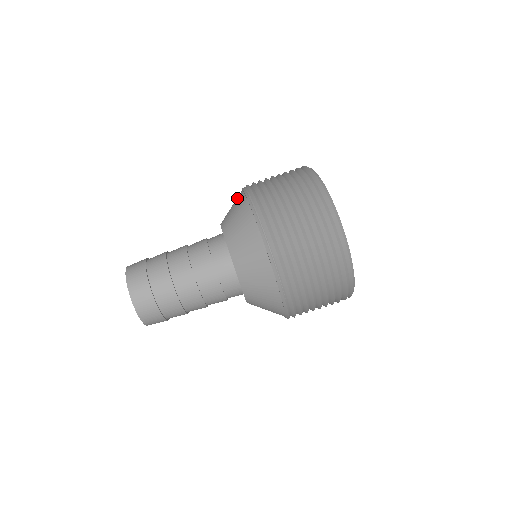
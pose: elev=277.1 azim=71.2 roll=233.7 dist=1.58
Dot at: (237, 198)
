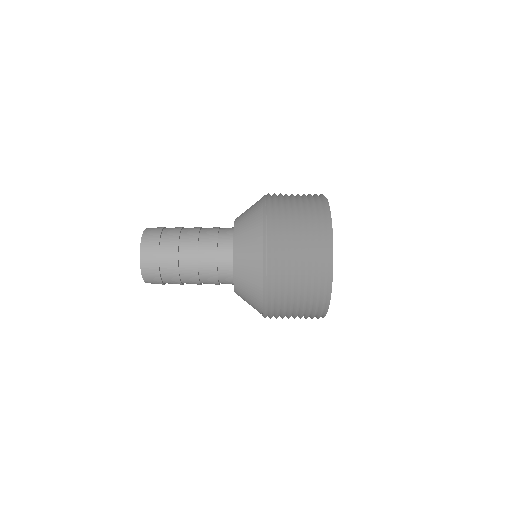
Dot at: occluded
